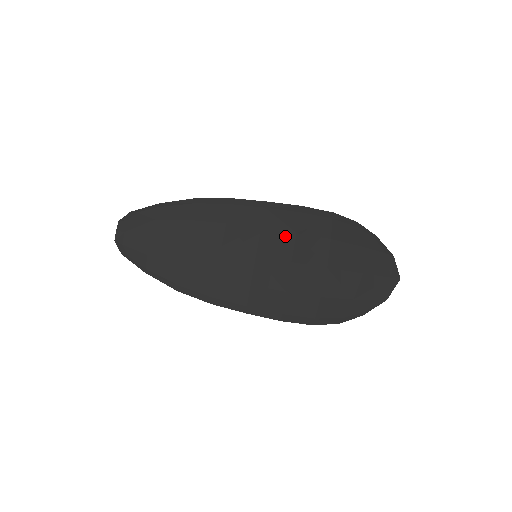
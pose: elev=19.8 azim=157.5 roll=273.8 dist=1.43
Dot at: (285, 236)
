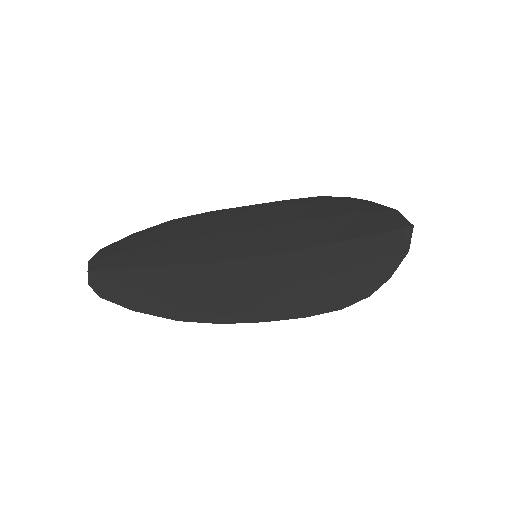
Dot at: (279, 229)
